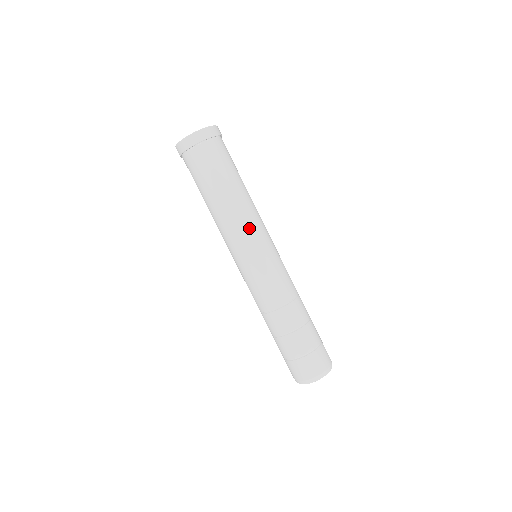
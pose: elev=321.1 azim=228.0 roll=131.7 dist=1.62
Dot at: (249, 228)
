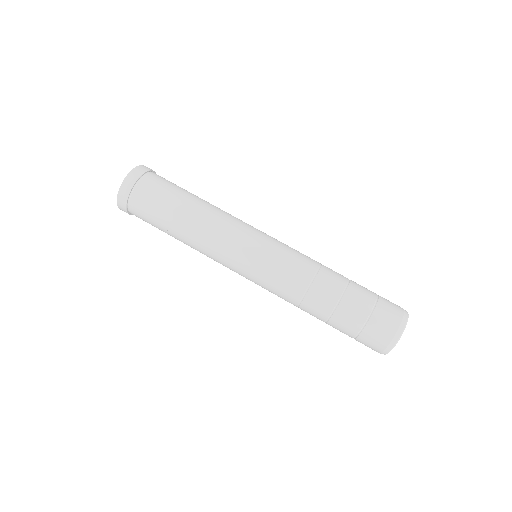
Dot at: (222, 241)
